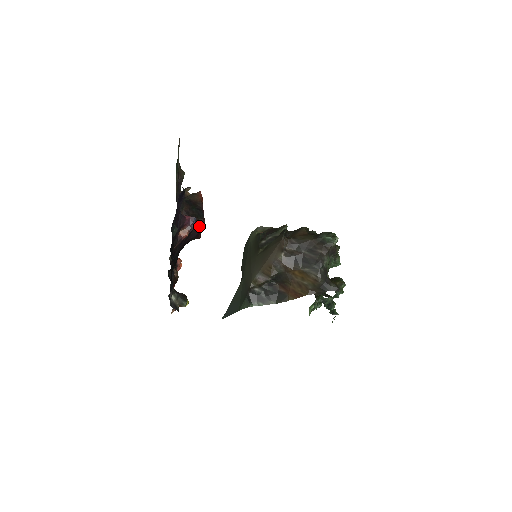
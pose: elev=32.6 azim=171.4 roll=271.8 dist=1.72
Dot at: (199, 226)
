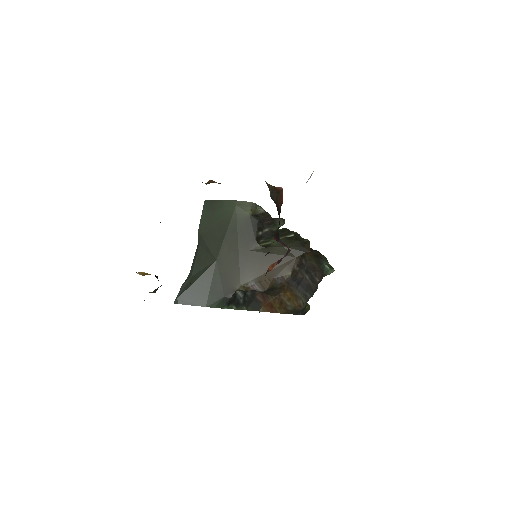
Dot at: occluded
